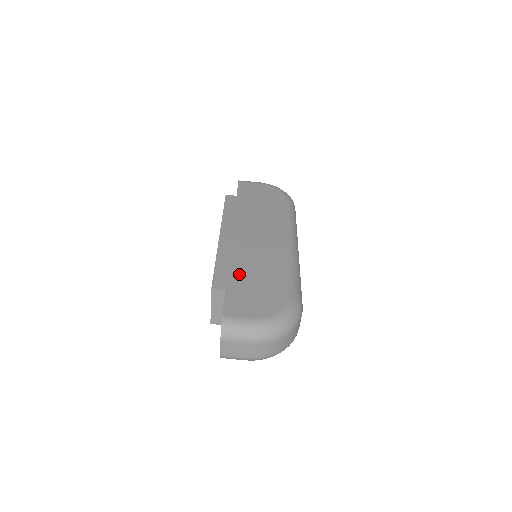
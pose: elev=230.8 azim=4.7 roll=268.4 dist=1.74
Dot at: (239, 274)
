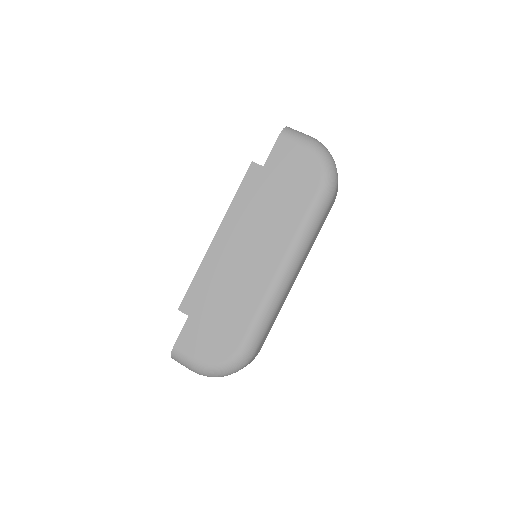
Dot at: (208, 301)
